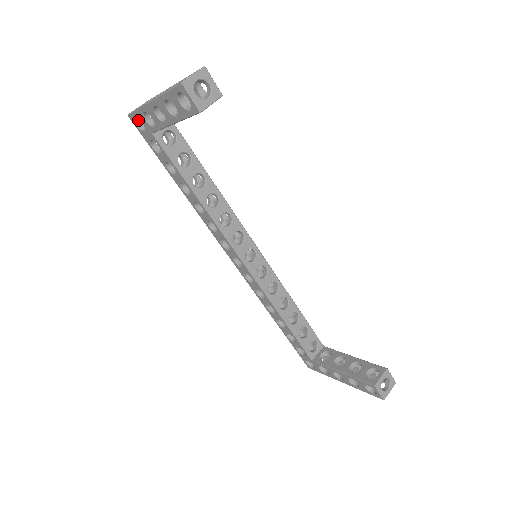
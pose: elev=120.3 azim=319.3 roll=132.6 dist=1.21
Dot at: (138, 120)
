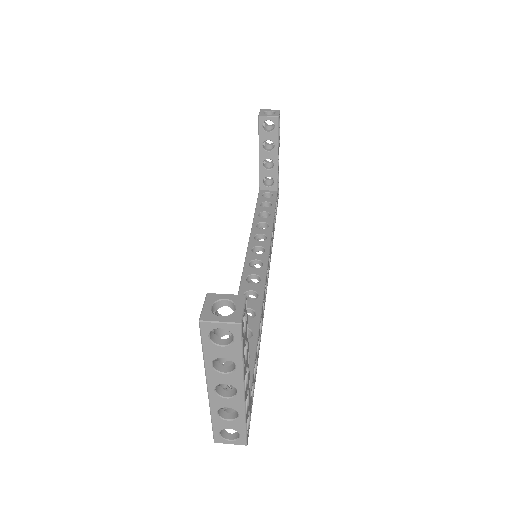
Dot at: occluded
